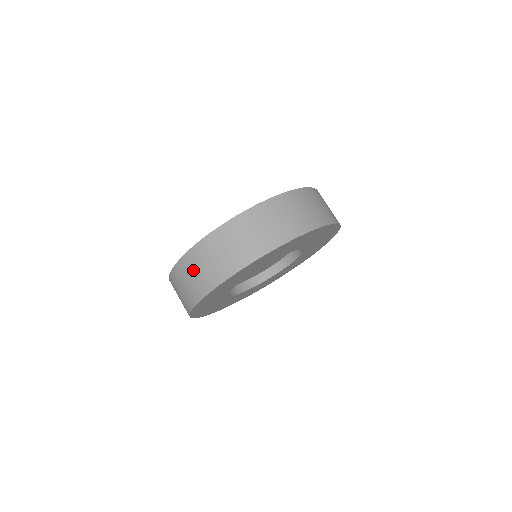
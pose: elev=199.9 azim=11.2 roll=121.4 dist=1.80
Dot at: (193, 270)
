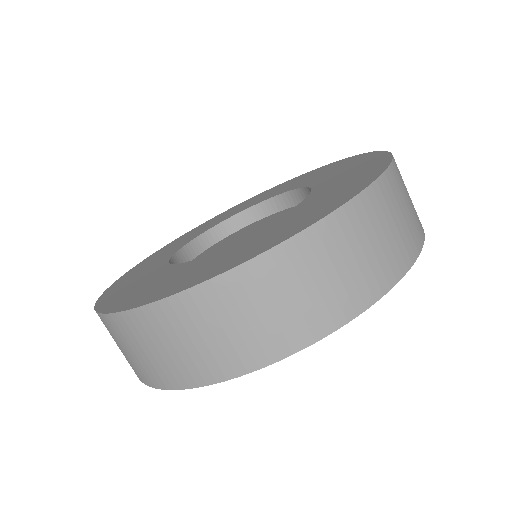
Dot at: (171, 337)
